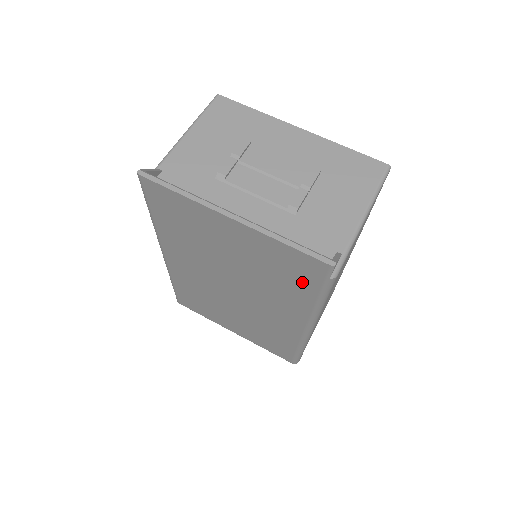
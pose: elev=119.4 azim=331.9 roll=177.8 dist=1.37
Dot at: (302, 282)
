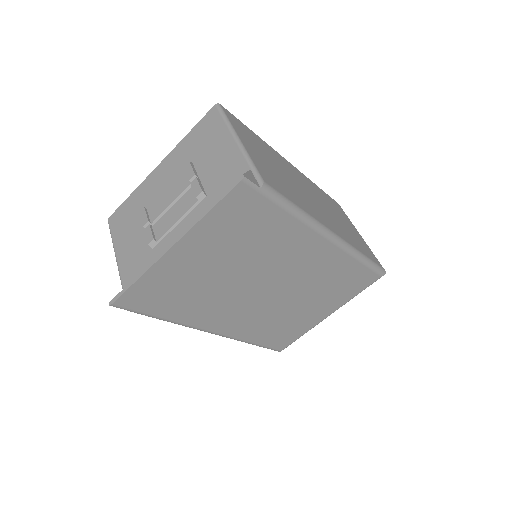
Dot at: (262, 216)
